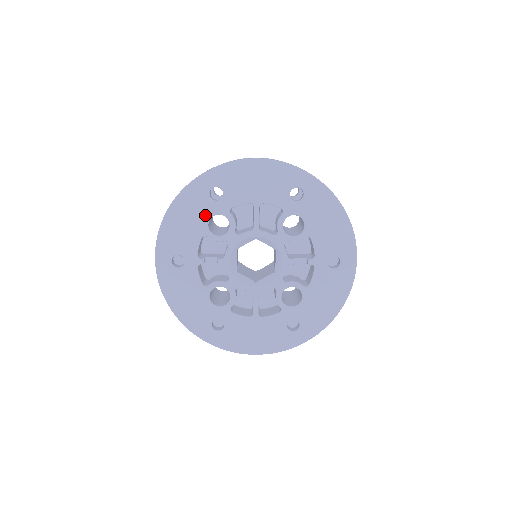
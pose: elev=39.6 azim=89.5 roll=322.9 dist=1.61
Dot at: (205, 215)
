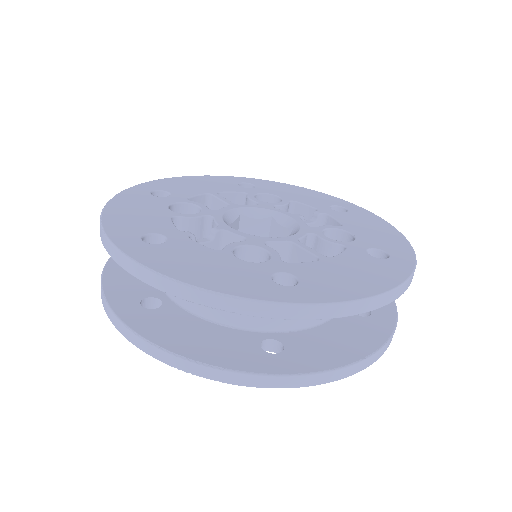
Dot at: occluded
